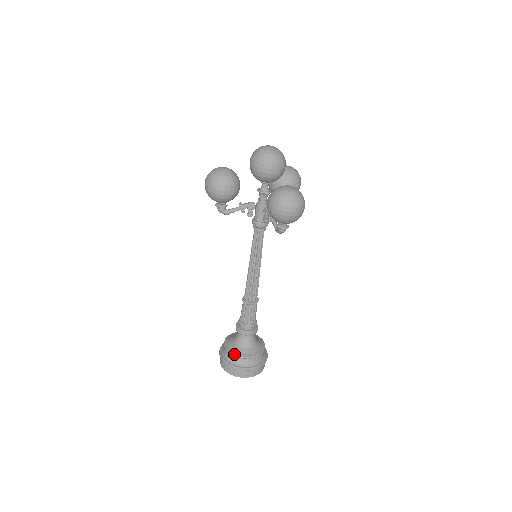
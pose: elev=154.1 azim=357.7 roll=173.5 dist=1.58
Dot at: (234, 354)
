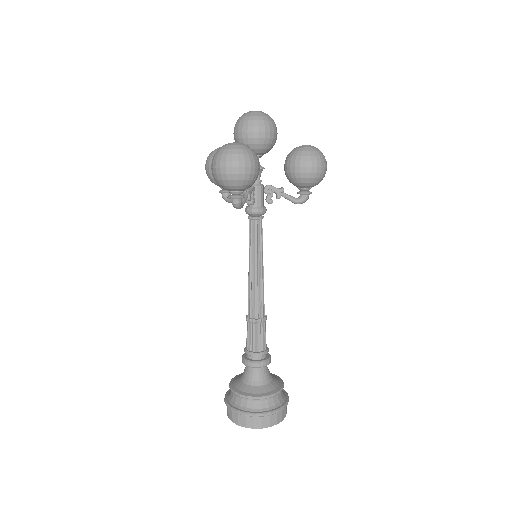
Dot at: (230, 386)
